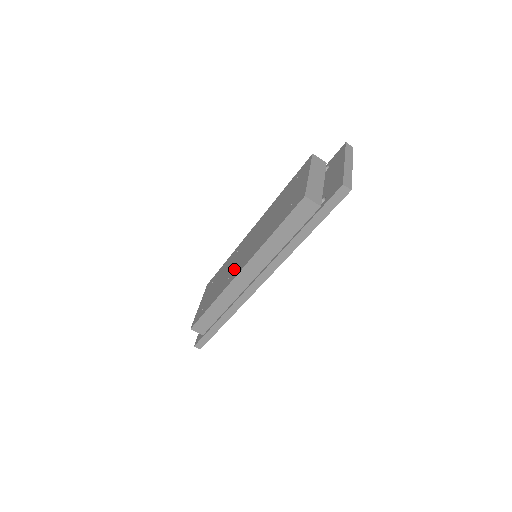
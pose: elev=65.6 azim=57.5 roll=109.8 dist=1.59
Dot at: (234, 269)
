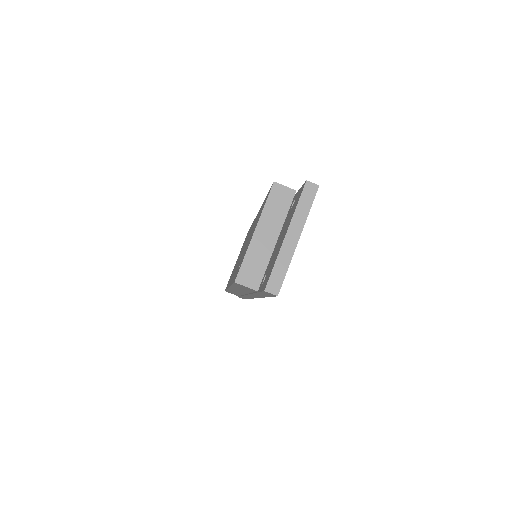
Dot at: occluded
